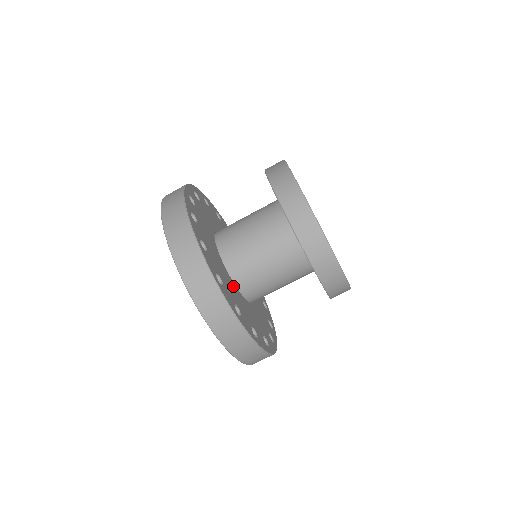
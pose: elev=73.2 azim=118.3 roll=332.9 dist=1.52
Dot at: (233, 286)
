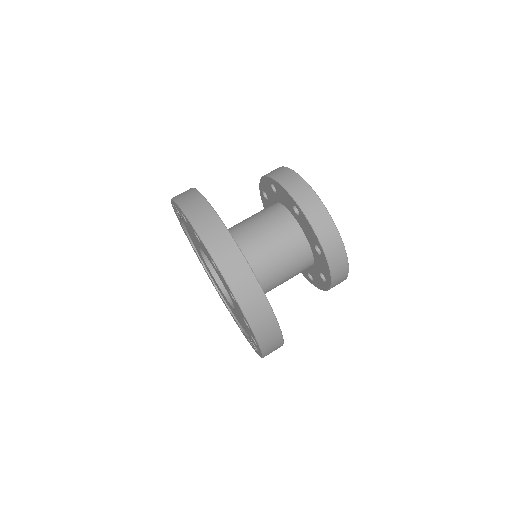
Dot at: occluded
